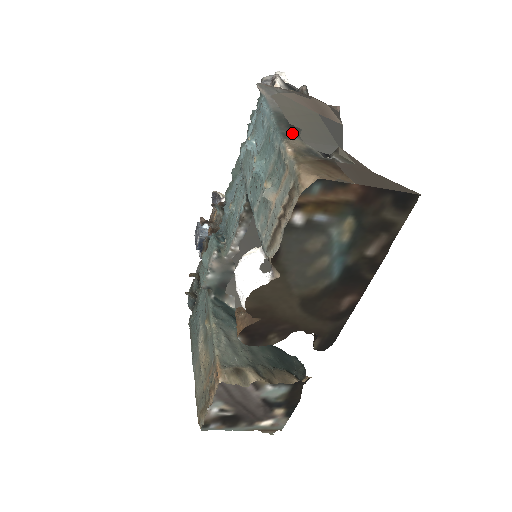
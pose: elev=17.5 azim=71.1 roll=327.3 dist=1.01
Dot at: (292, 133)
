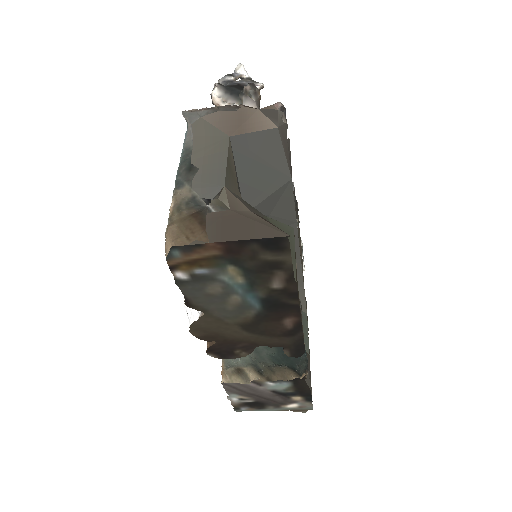
Dot at: (186, 178)
